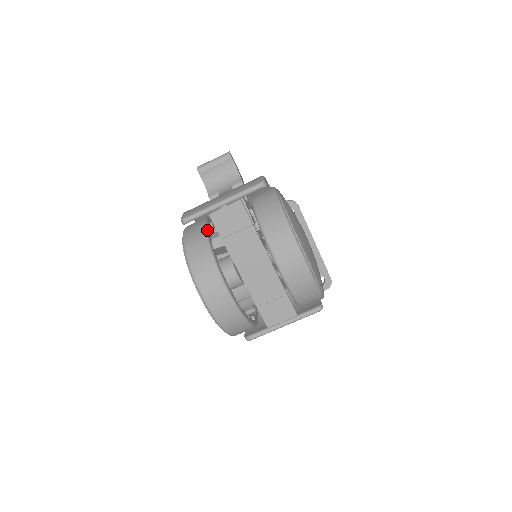
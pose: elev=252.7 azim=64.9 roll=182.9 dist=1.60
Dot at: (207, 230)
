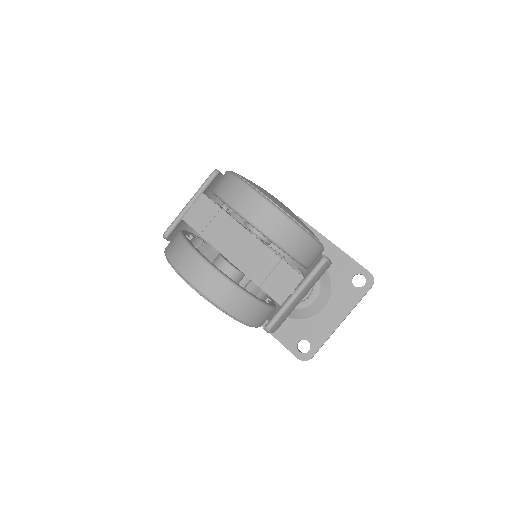
Dot at: (183, 230)
